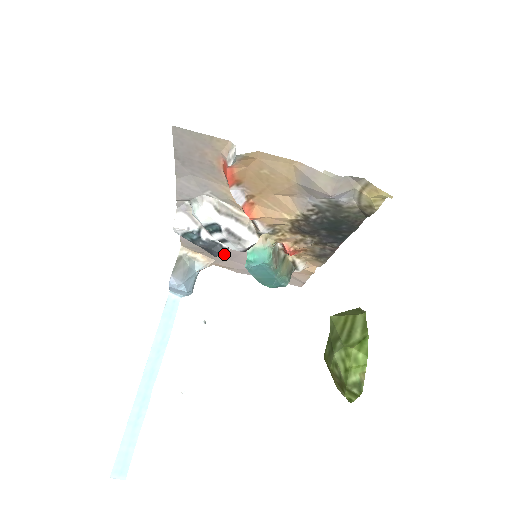
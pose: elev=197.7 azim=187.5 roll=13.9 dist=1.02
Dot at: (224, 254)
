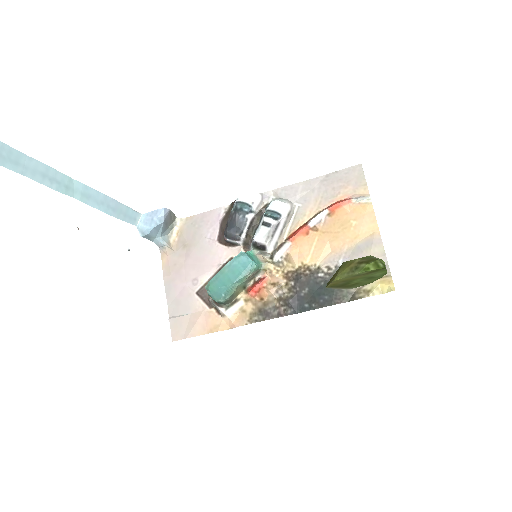
Dot at: (196, 253)
